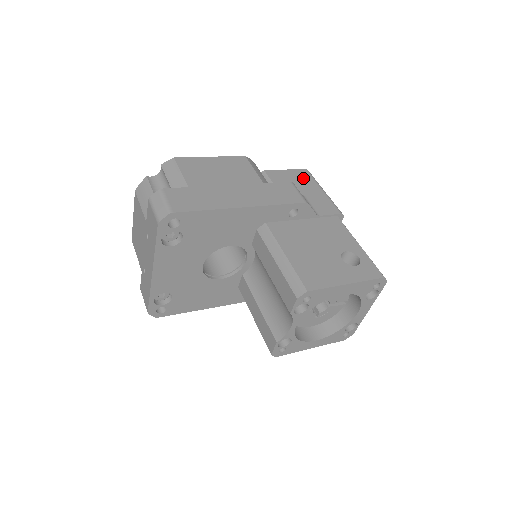
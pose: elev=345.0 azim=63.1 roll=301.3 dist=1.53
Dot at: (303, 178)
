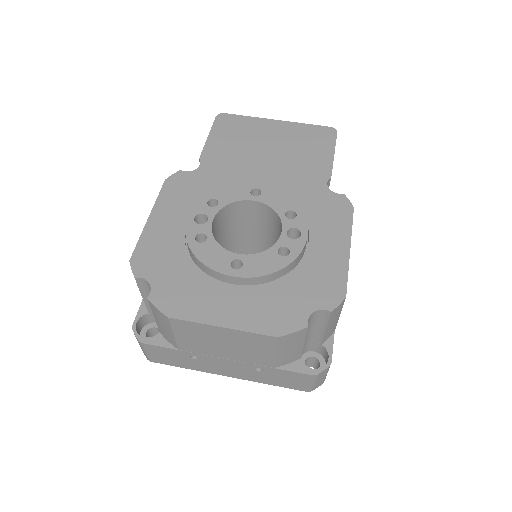
Dot at: occluded
